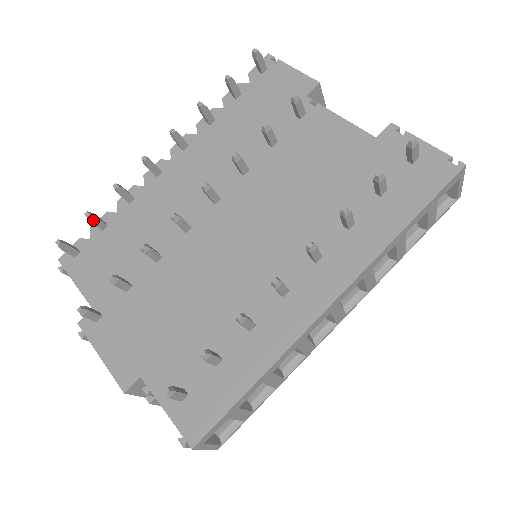
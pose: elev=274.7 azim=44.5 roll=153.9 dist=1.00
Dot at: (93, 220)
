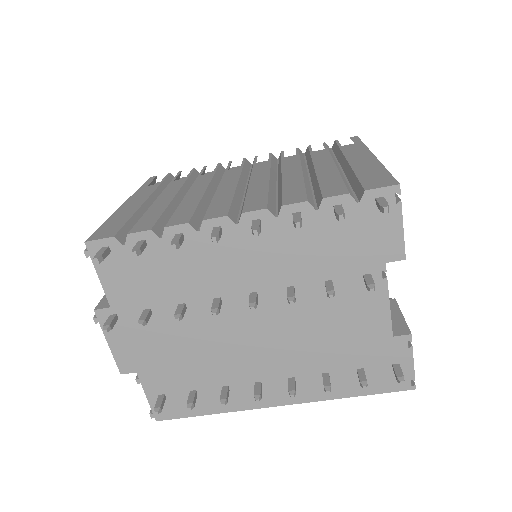
Dot at: (137, 253)
